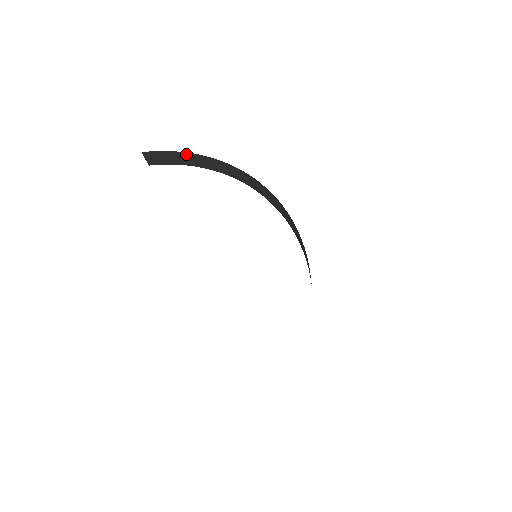
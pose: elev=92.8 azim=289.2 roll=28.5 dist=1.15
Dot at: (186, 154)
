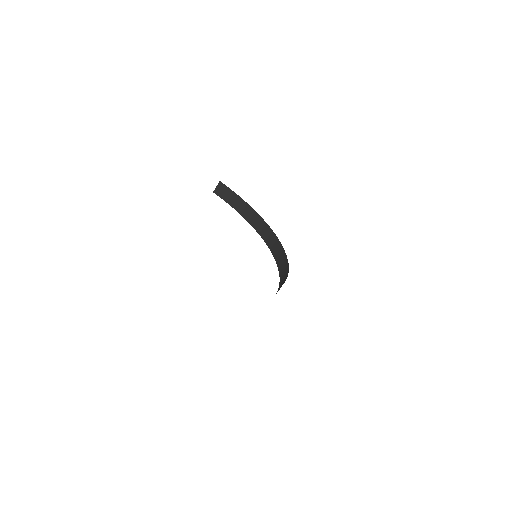
Dot at: (243, 201)
